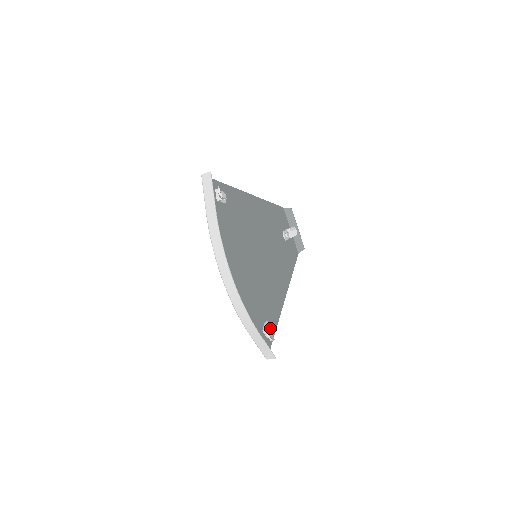
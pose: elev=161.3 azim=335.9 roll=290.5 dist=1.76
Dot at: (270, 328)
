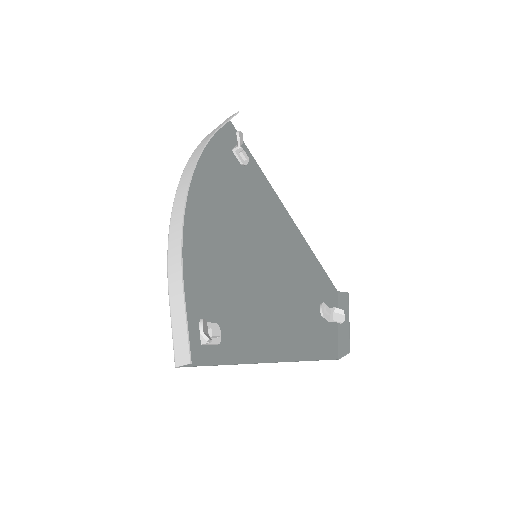
Dot at: (216, 333)
